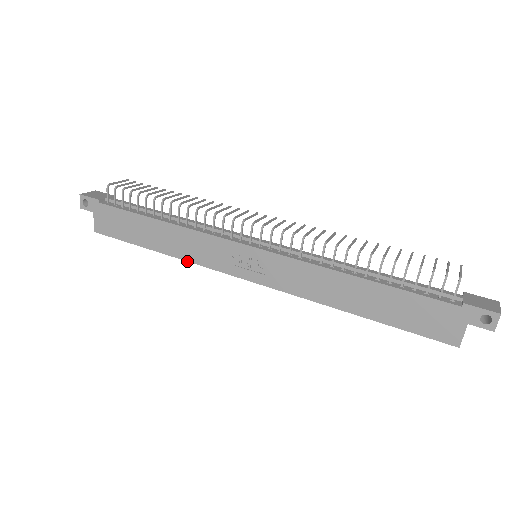
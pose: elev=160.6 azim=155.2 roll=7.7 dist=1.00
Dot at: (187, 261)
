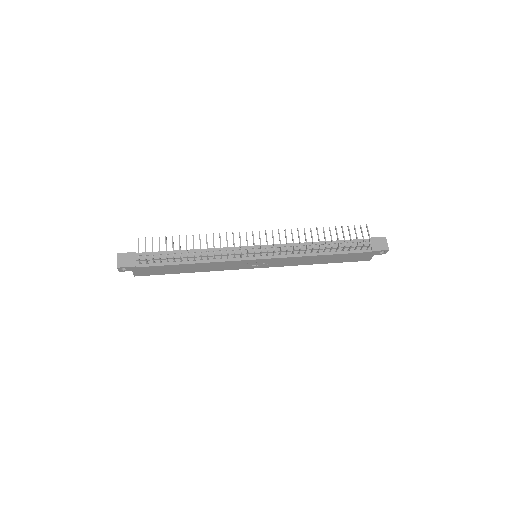
Dot at: occluded
